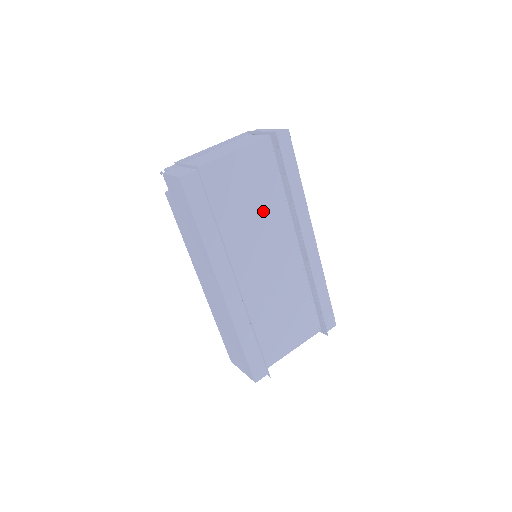
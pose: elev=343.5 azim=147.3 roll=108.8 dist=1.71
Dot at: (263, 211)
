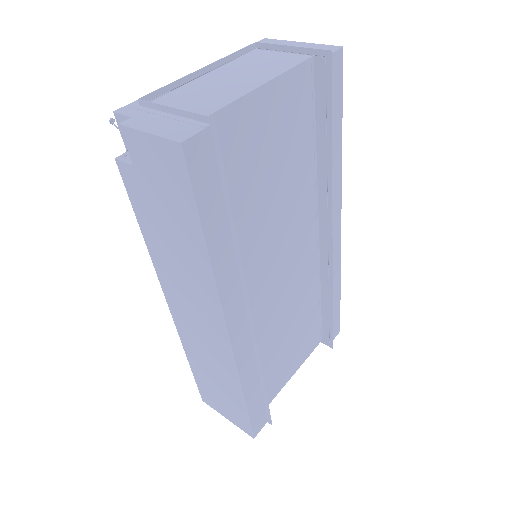
Dot at: (287, 191)
